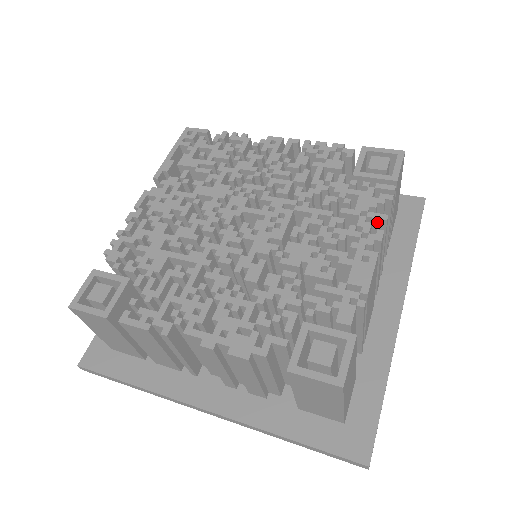
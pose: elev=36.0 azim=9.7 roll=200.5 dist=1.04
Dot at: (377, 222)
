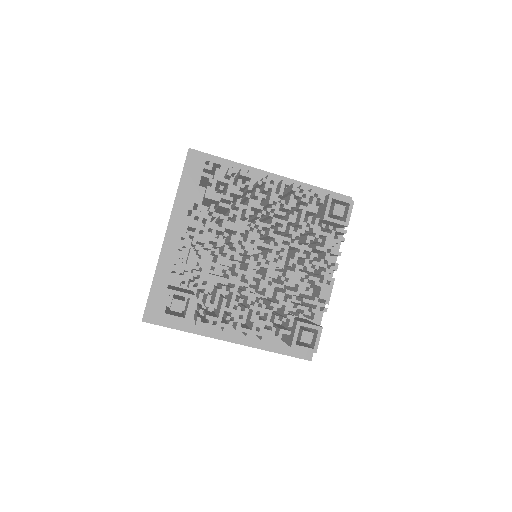
Dot at: (335, 255)
